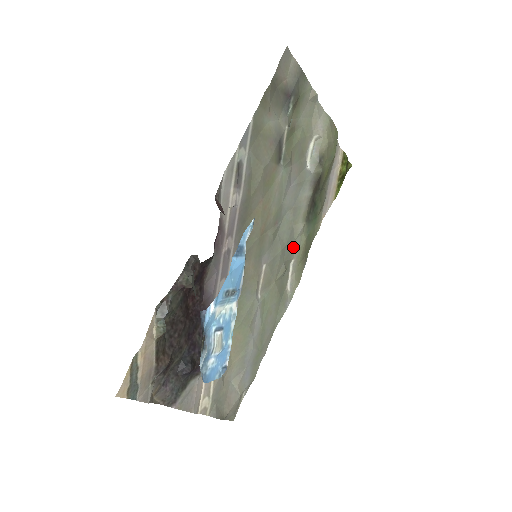
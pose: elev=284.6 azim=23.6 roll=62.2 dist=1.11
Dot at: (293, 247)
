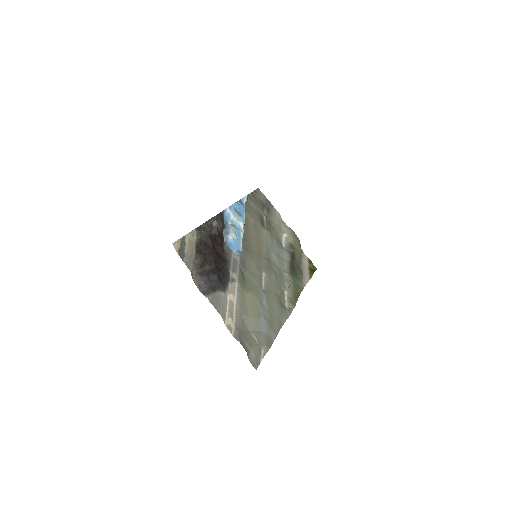
Dot at: (284, 282)
